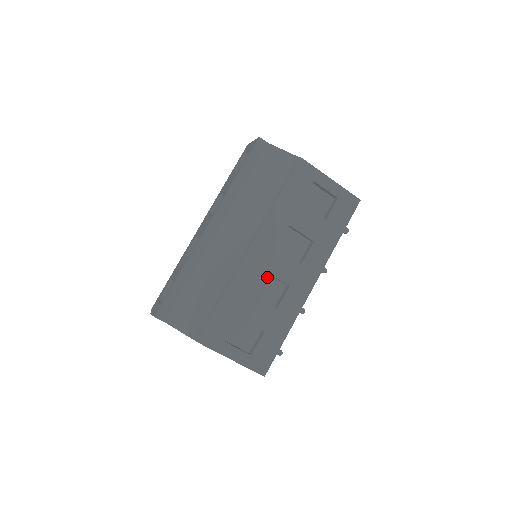
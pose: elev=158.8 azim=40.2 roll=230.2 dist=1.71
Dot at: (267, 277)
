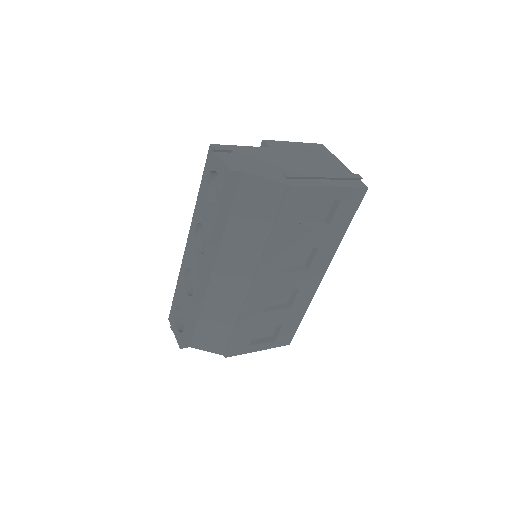
Dot at: occluded
